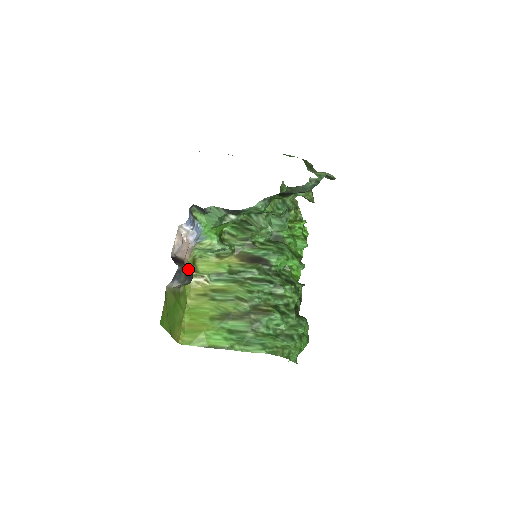
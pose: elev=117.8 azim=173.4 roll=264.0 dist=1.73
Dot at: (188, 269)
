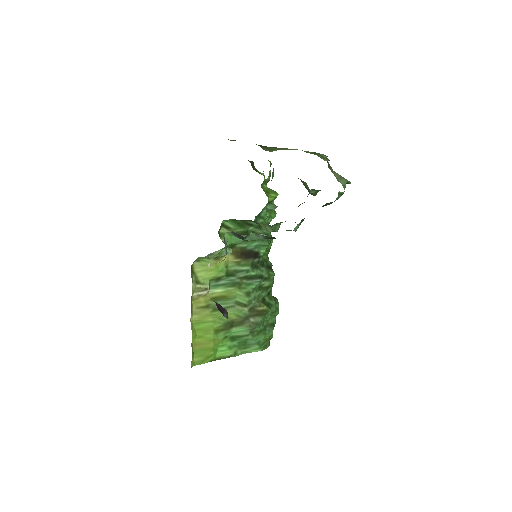
Dot at: occluded
